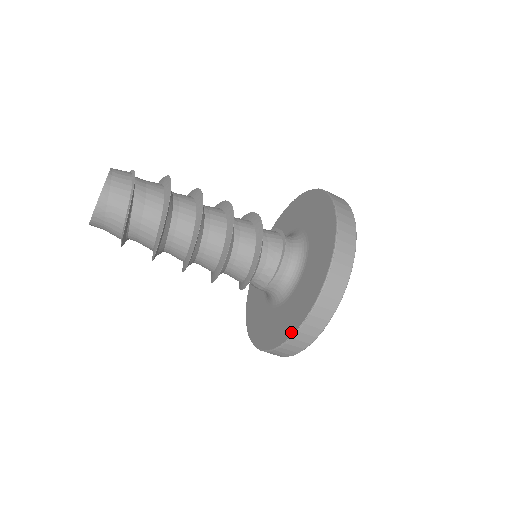
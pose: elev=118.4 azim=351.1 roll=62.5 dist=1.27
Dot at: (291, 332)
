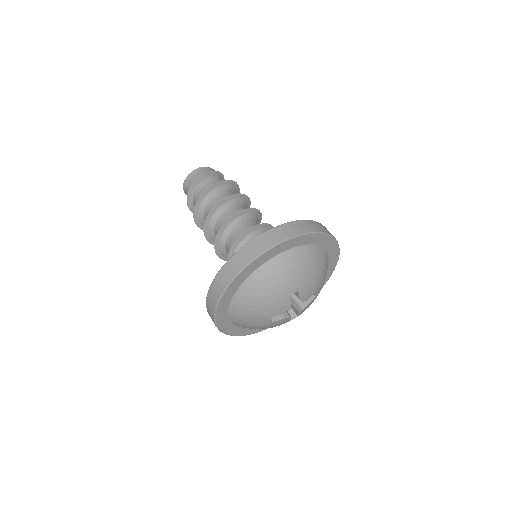
Dot at: occluded
